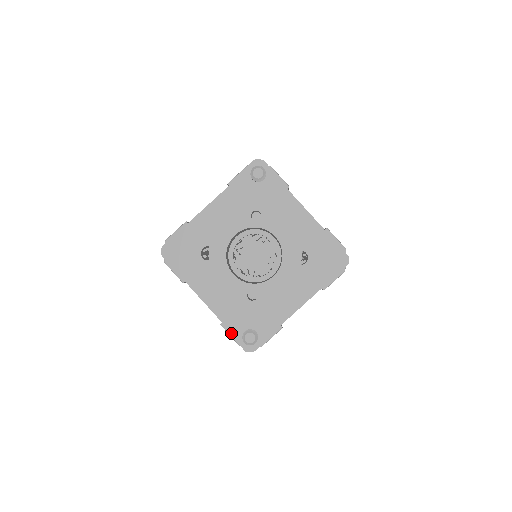
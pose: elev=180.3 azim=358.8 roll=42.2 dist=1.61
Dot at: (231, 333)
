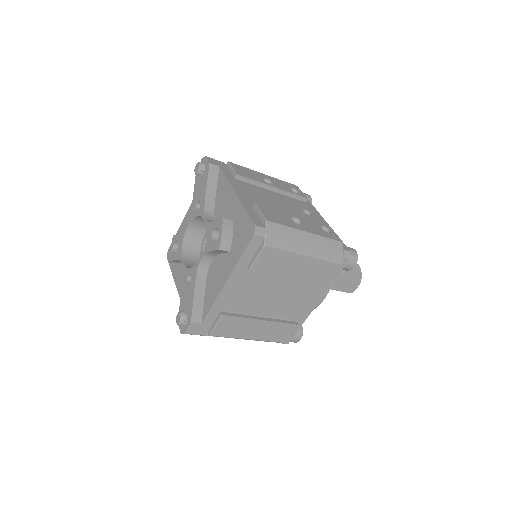
Dot at: occluded
